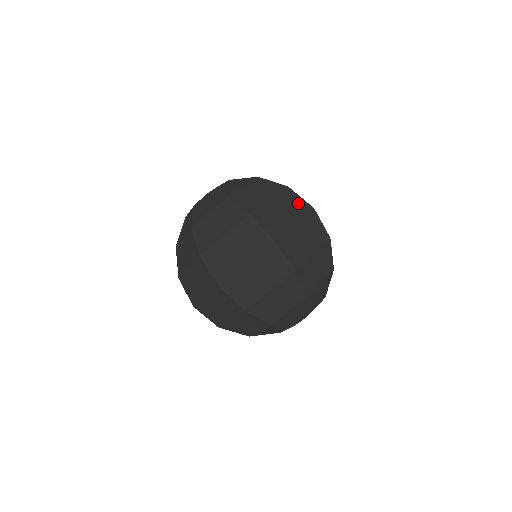
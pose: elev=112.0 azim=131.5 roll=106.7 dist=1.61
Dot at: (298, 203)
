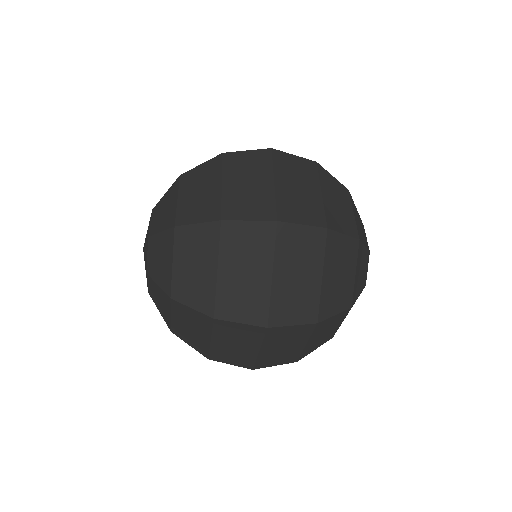
Dot at: (252, 236)
